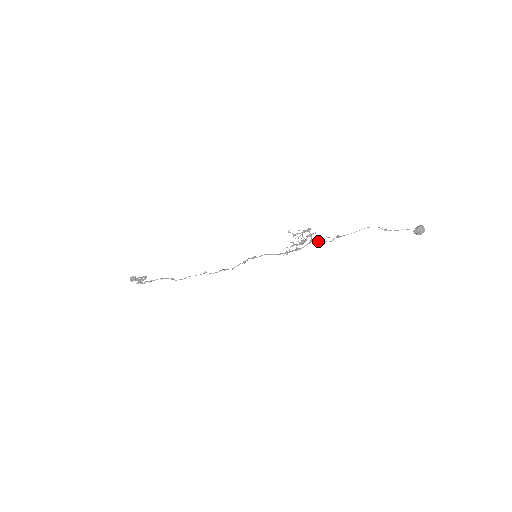
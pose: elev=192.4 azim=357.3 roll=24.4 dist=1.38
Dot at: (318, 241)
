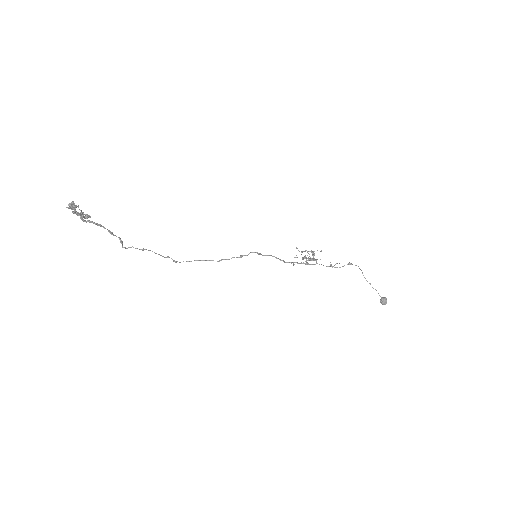
Dot at: occluded
